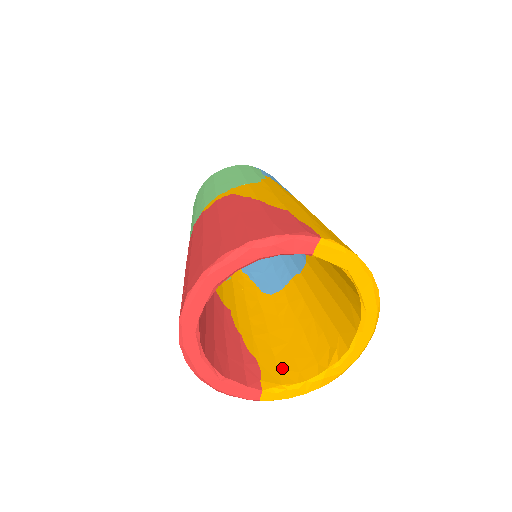
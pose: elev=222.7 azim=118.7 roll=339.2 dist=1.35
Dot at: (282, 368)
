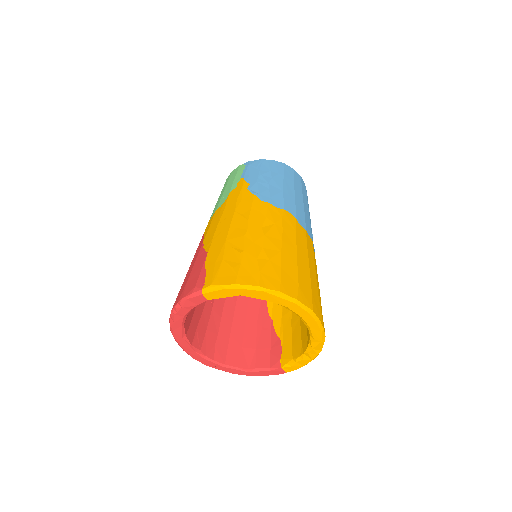
Dot at: (294, 343)
